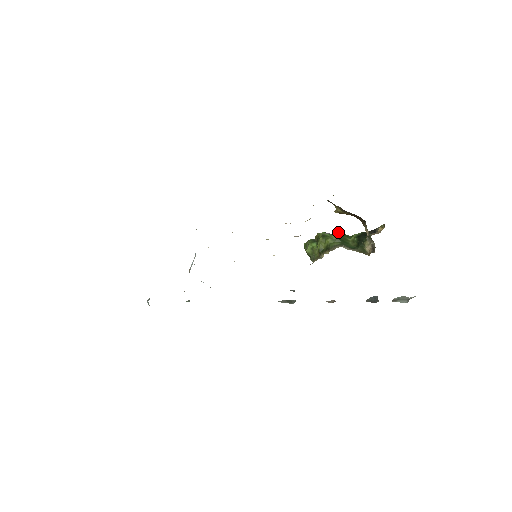
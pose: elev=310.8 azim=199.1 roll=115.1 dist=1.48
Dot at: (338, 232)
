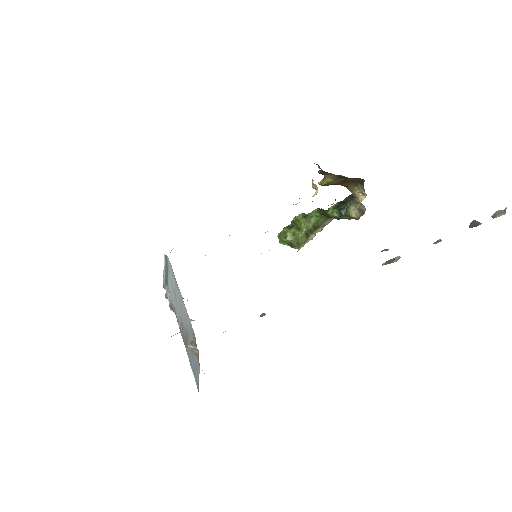
Dot at: (316, 209)
